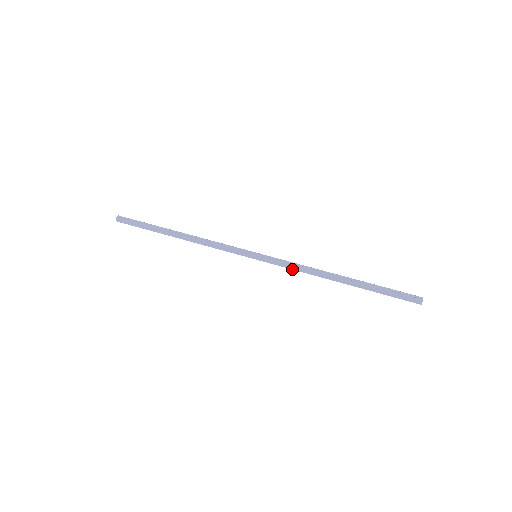
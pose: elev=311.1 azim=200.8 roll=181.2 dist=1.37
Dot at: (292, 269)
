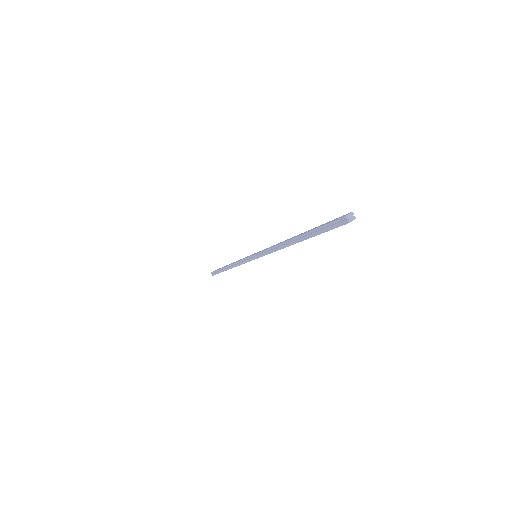
Dot at: (270, 253)
